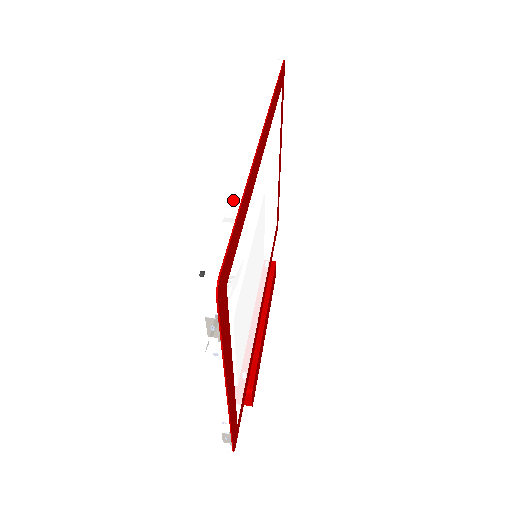
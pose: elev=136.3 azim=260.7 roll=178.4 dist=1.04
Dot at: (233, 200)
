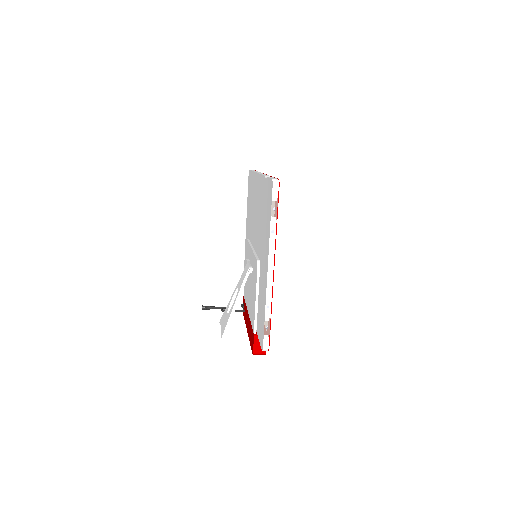
Dot at: (266, 177)
